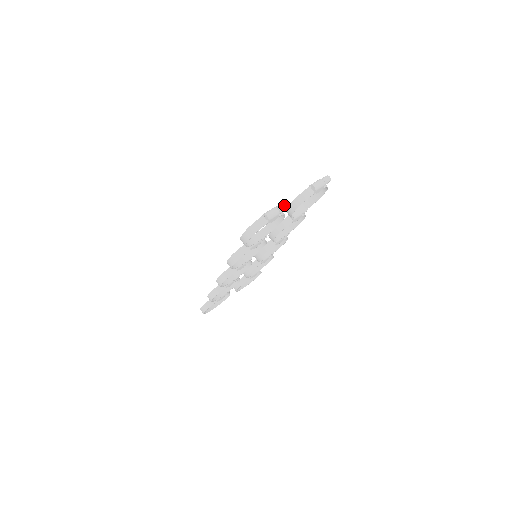
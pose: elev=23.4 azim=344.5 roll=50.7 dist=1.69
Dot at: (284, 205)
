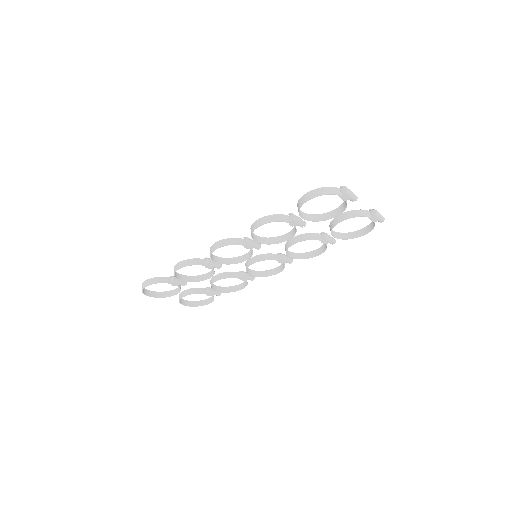
Dot at: occluded
